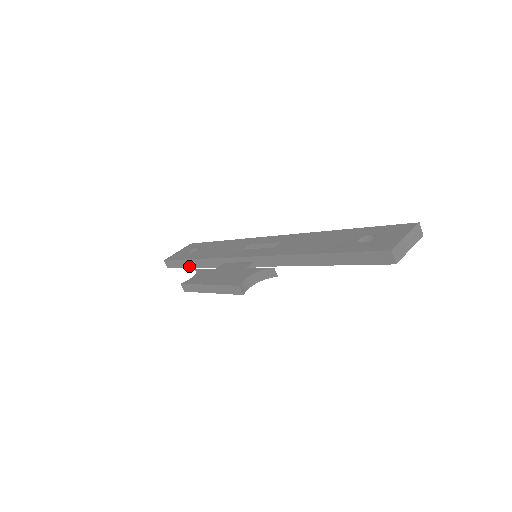
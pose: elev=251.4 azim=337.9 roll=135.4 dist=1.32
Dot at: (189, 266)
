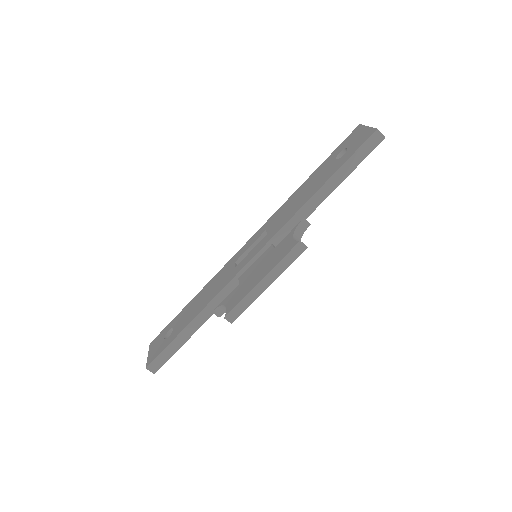
Dot at: (185, 339)
